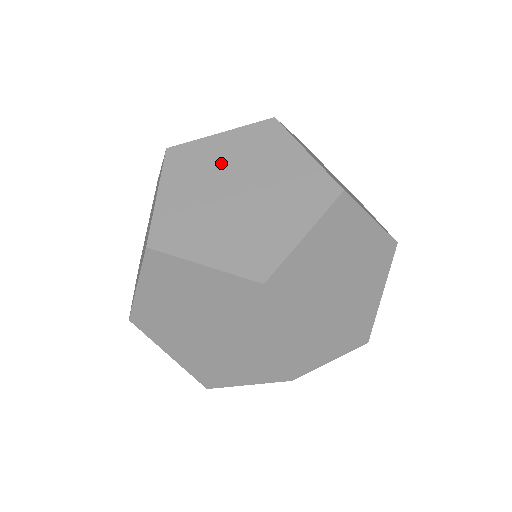
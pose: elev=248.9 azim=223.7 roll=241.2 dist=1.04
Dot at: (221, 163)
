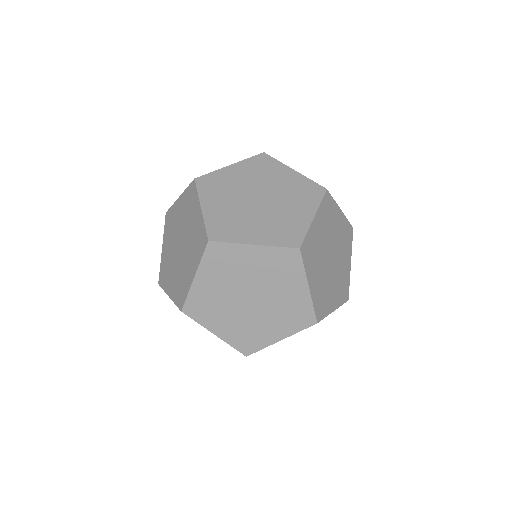
Dot at: (239, 183)
